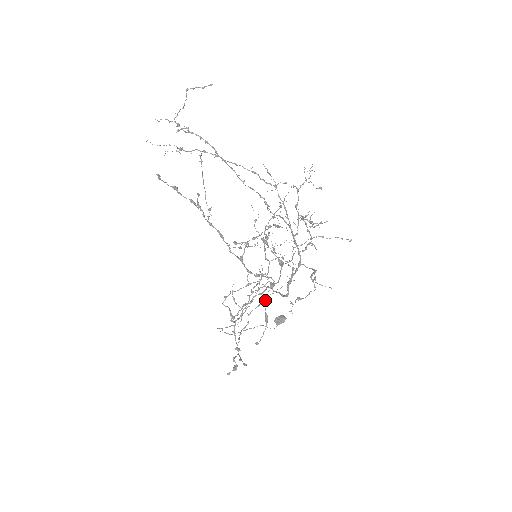
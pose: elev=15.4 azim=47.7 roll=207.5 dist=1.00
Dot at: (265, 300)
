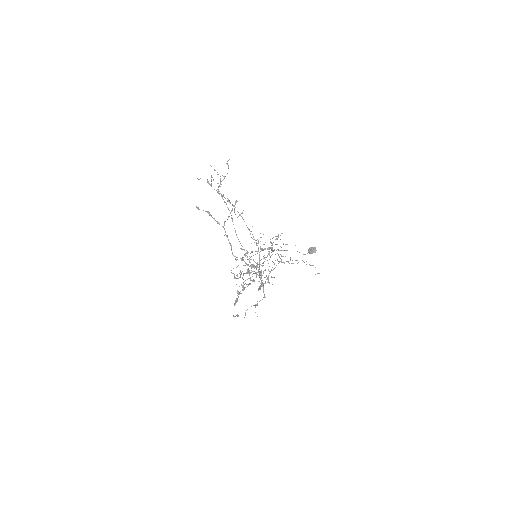
Dot at: occluded
